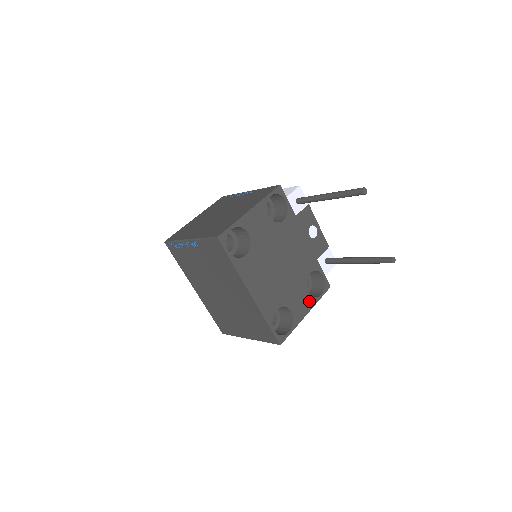
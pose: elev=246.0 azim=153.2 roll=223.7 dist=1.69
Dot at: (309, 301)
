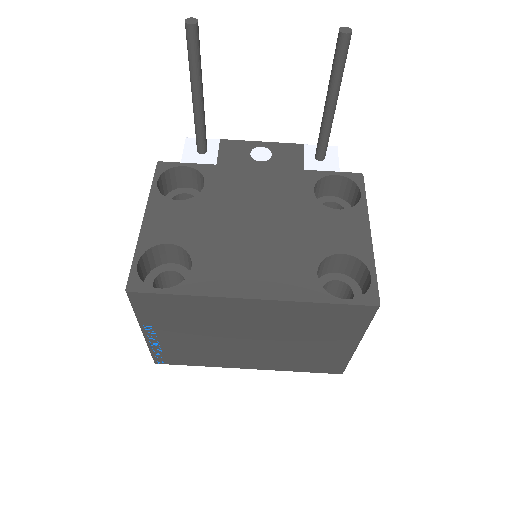
Dot at: (353, 217)
